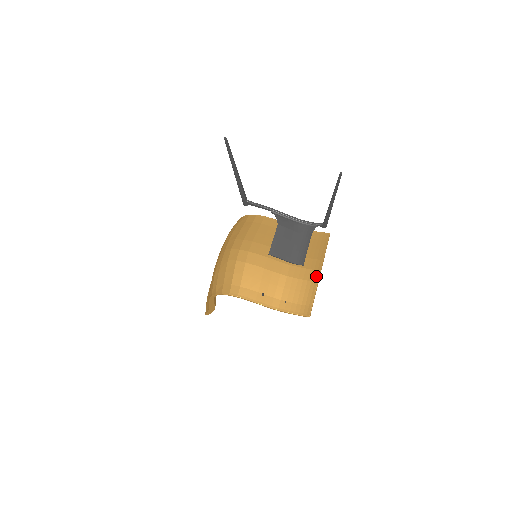
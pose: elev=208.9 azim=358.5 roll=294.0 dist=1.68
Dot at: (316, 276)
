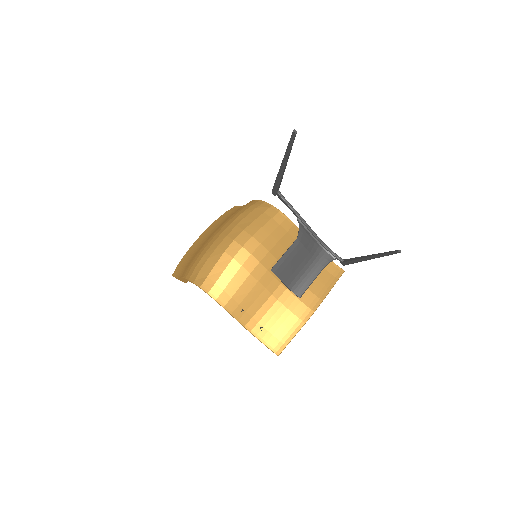
Dot at: (307, 316)
